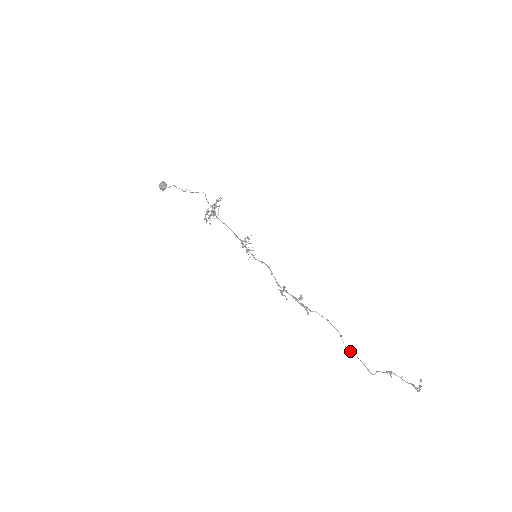
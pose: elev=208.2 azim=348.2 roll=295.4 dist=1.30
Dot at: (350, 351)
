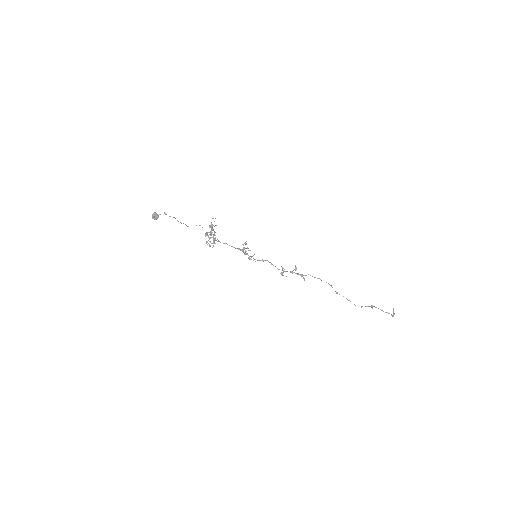
Dot at: occluded
